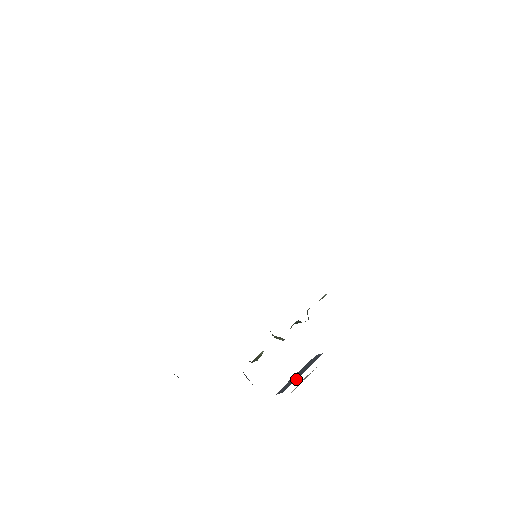
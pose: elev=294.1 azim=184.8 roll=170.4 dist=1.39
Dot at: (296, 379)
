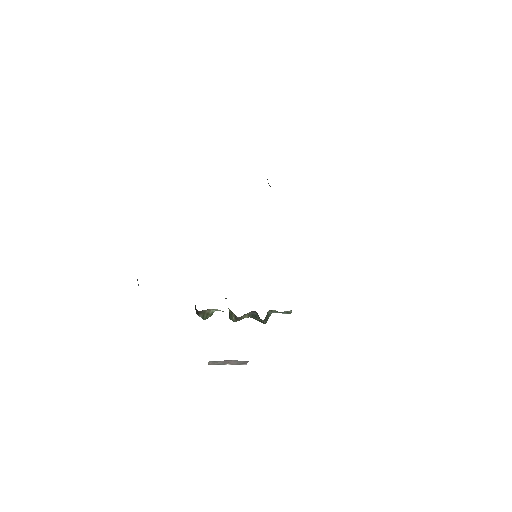
Dot at: occluded
